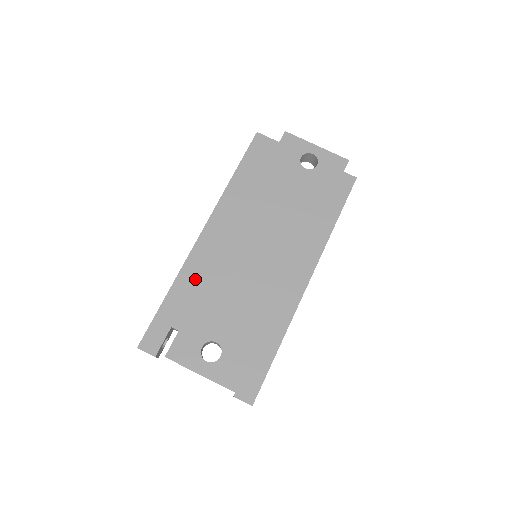
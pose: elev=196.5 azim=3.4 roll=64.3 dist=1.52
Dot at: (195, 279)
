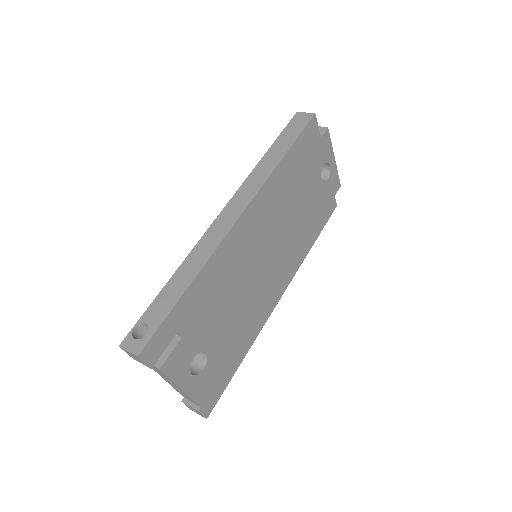
Dot at: (216, 275)
